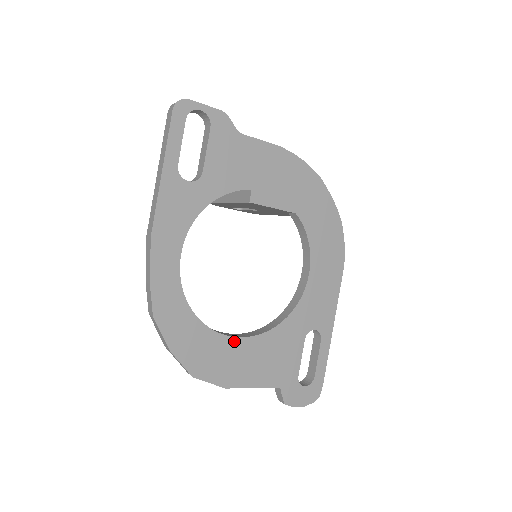
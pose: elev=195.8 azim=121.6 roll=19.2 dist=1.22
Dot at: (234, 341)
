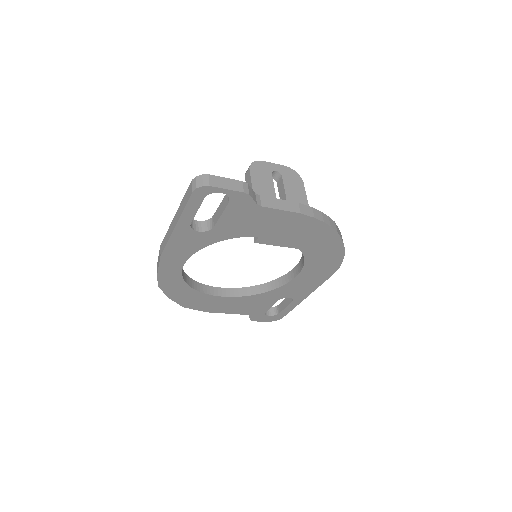
Dot at: (219, 298)
